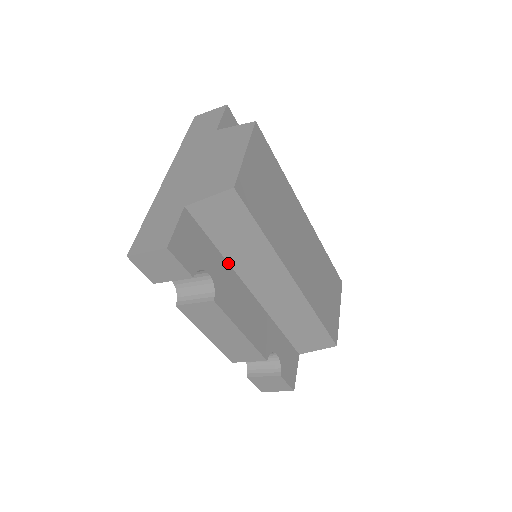
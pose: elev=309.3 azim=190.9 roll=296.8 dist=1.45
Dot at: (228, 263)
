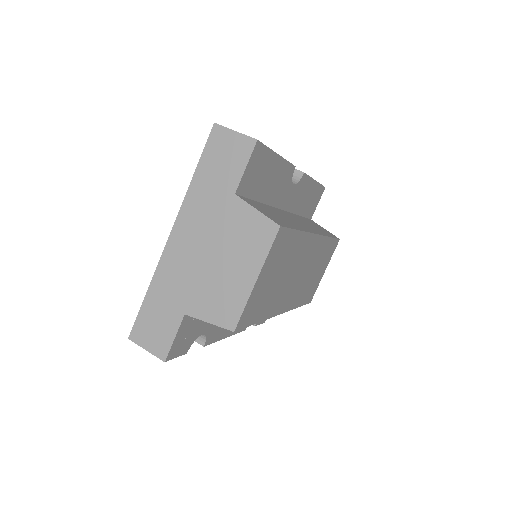
Dot at: occluded
